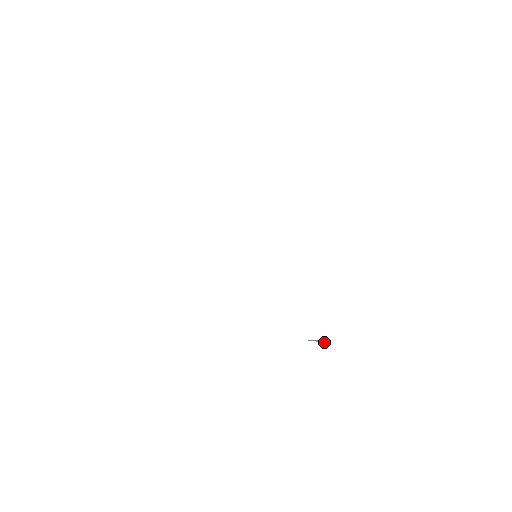
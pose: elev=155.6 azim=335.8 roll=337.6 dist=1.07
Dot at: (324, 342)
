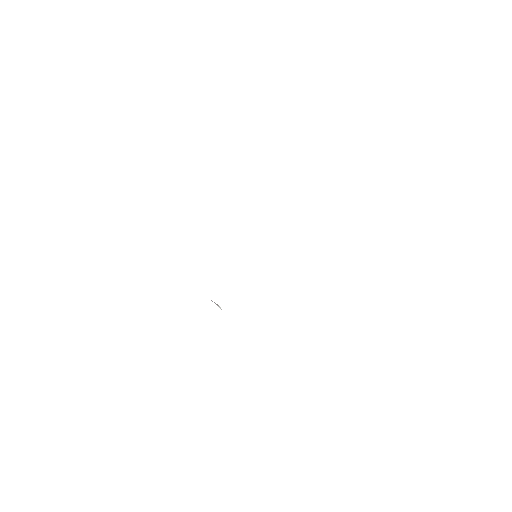
Dot at: (220, 308)
